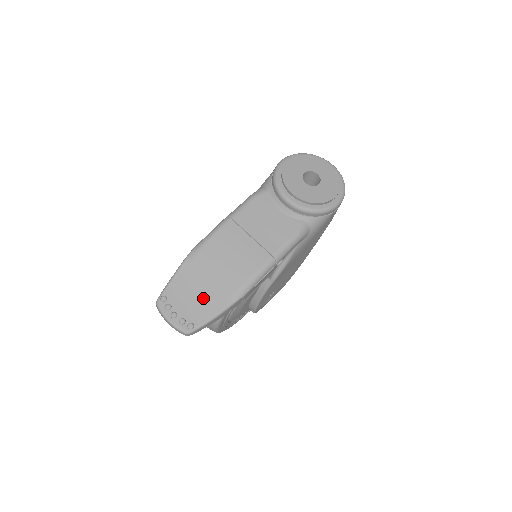
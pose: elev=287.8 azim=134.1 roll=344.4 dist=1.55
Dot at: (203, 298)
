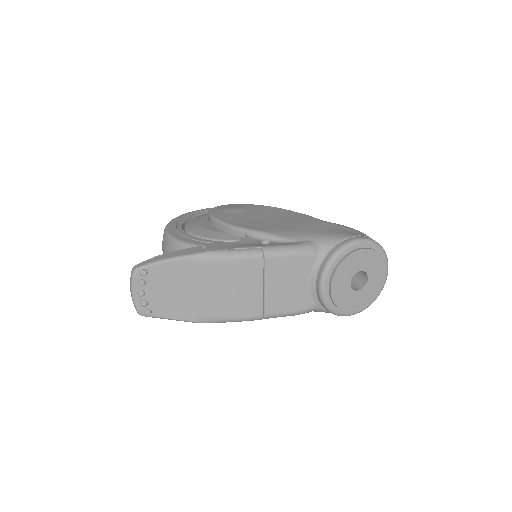
Dot at: (178, 299)
